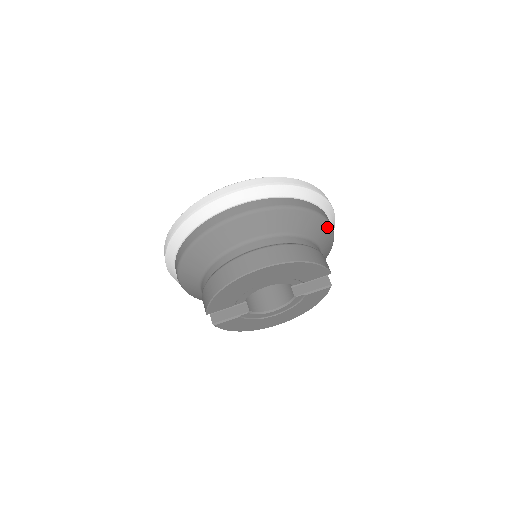
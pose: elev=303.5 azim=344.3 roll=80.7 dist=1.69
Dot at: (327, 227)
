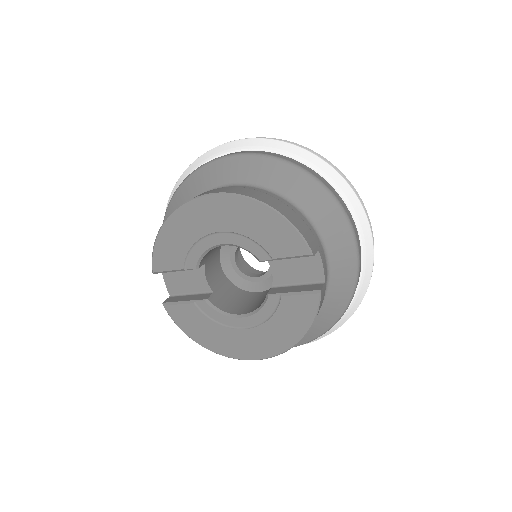
Dot at: (340, 216)
